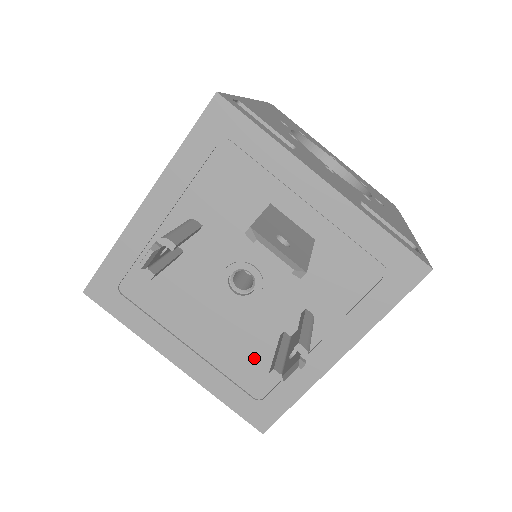
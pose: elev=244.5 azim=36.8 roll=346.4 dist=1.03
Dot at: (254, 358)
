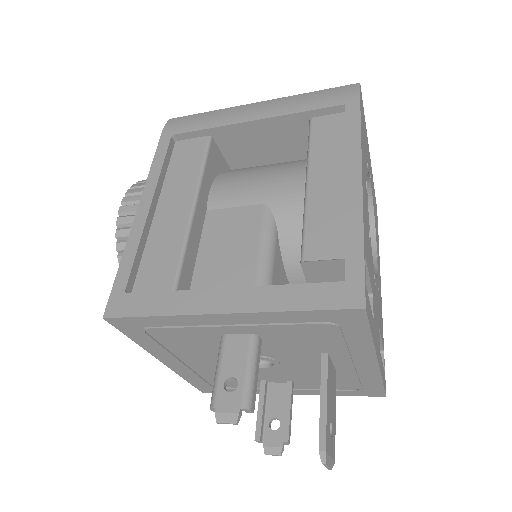
Dot at: occluded
